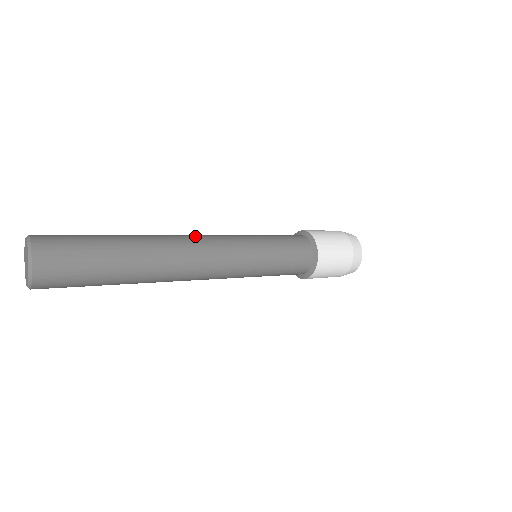
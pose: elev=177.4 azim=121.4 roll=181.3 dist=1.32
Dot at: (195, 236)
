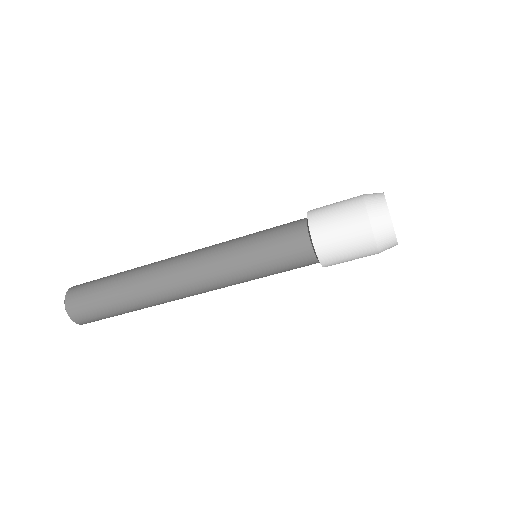
Dot at: occluded
